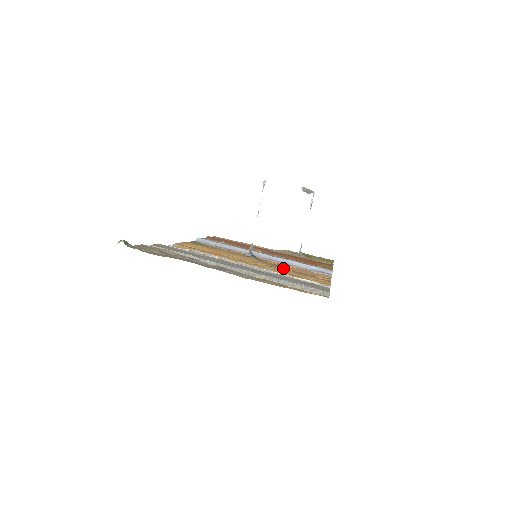
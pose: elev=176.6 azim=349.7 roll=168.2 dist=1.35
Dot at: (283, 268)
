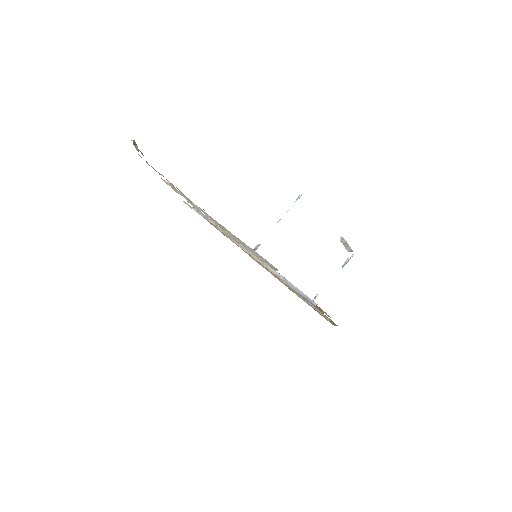
Dot at: occluded
